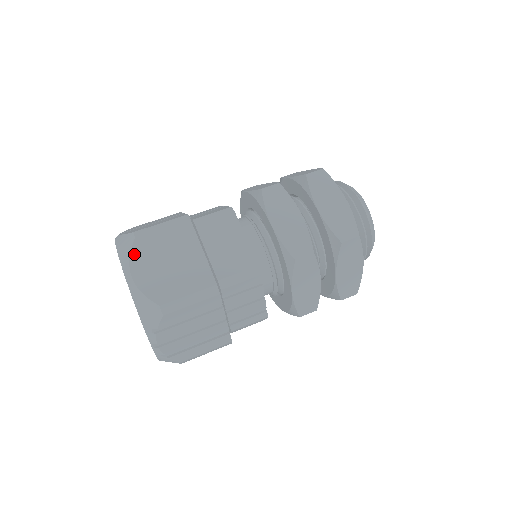
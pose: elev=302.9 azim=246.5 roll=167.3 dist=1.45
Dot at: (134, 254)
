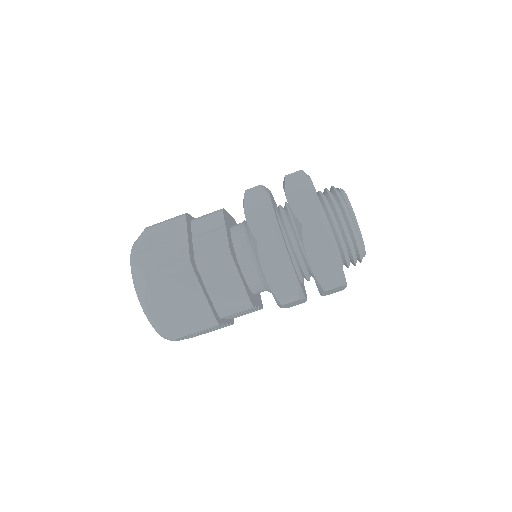
Dot at: (148, 296)
